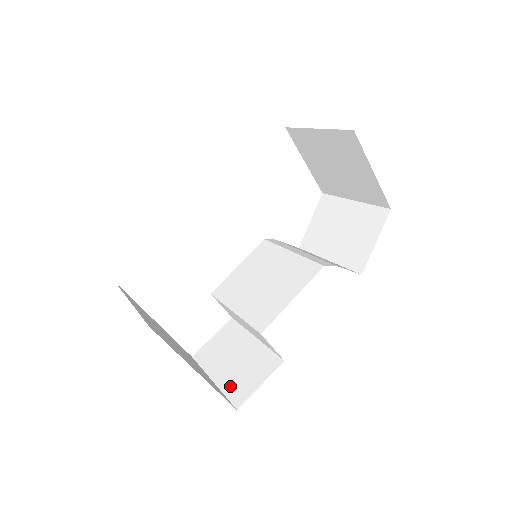
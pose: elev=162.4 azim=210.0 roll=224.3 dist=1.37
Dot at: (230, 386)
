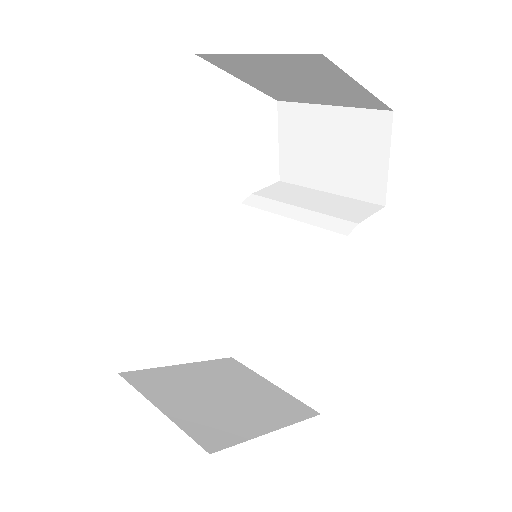
Dot at: (297, 387)
